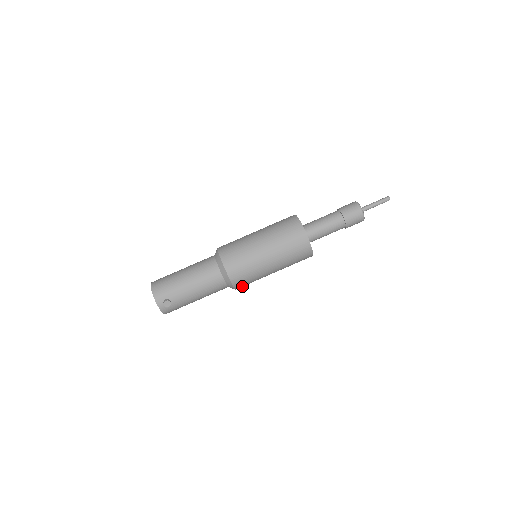
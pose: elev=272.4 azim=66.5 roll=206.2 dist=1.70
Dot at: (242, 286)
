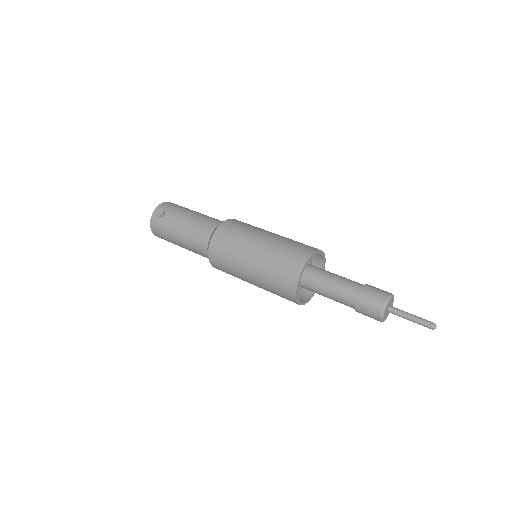
Dot at: (216, 261)
